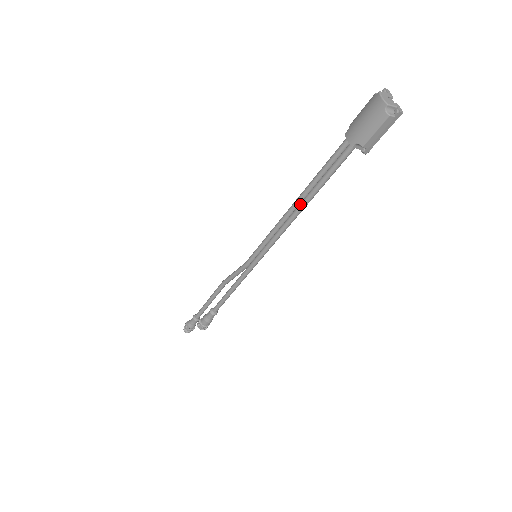
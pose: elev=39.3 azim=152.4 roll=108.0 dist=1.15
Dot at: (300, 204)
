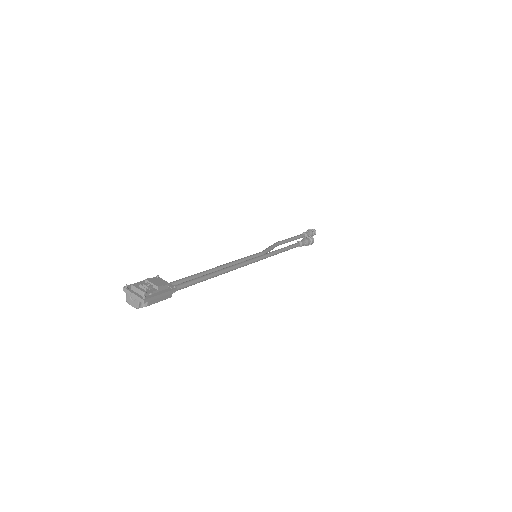
Dot at: (215, 276)
